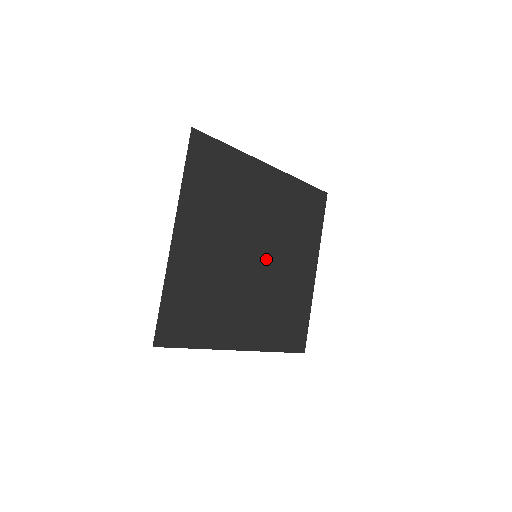
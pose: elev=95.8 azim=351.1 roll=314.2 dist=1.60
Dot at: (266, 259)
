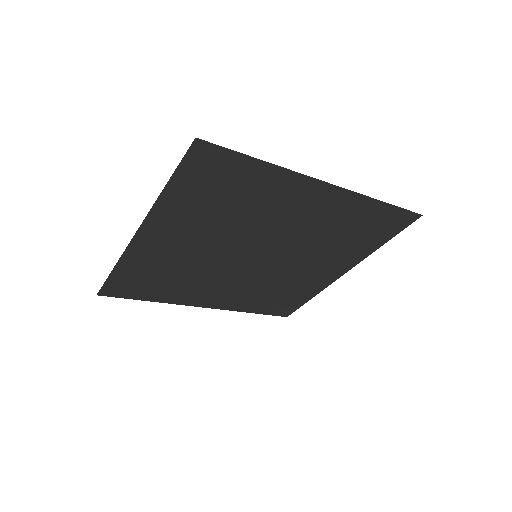
Dot at: (271, 259)
